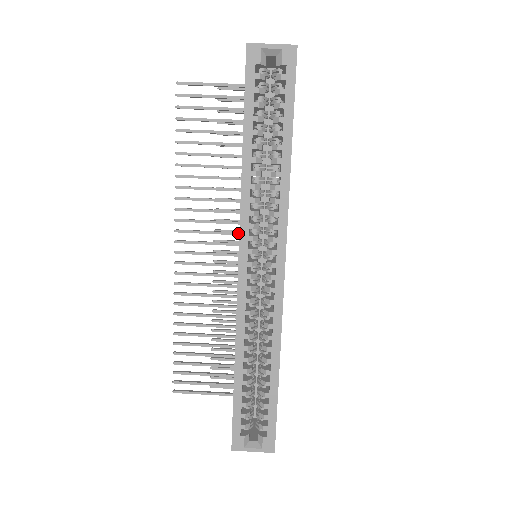
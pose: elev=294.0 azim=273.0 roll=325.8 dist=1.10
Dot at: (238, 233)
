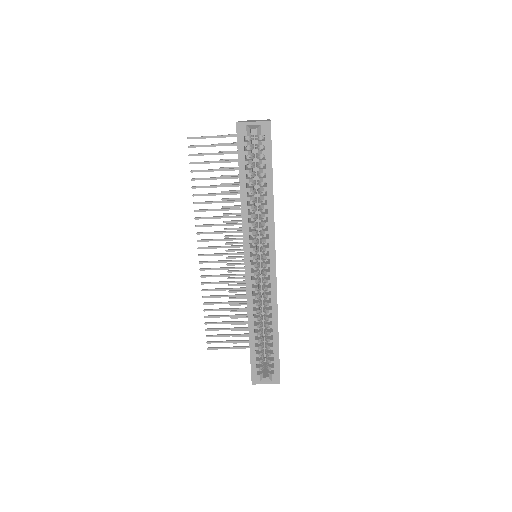
Dot at: (242, 239)
